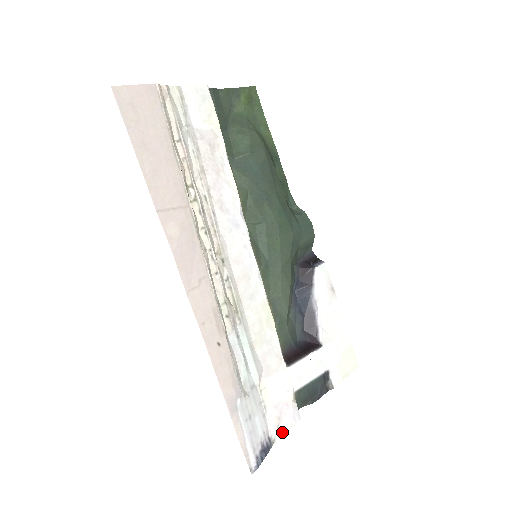
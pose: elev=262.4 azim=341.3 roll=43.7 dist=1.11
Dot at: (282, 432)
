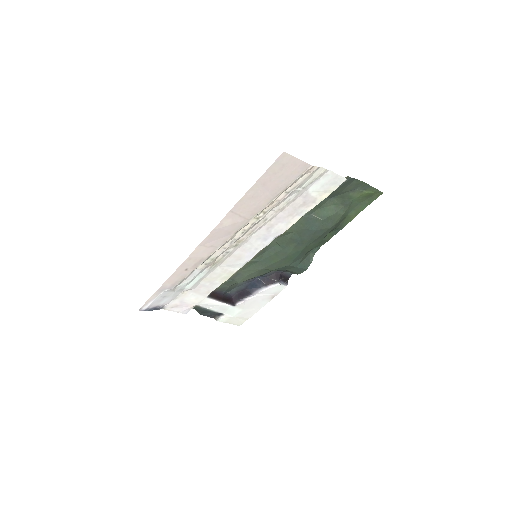
Dot at: (172, 310)
